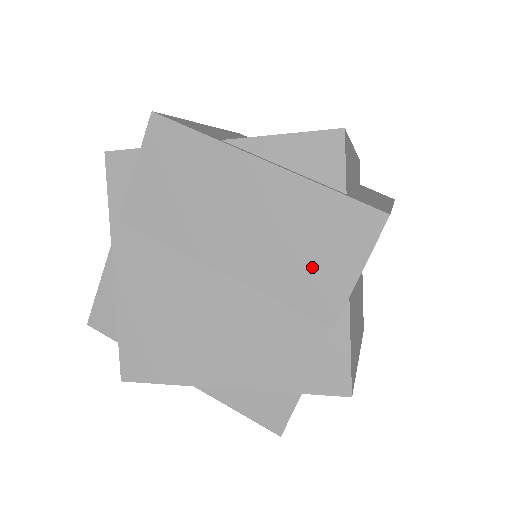
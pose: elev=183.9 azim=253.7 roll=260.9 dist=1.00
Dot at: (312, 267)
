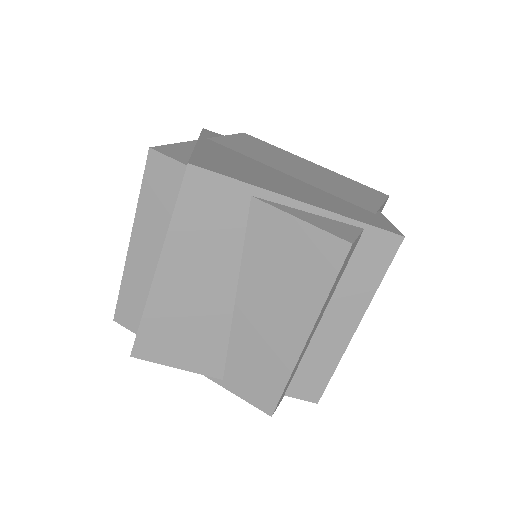
Dot at: (352, 193)
